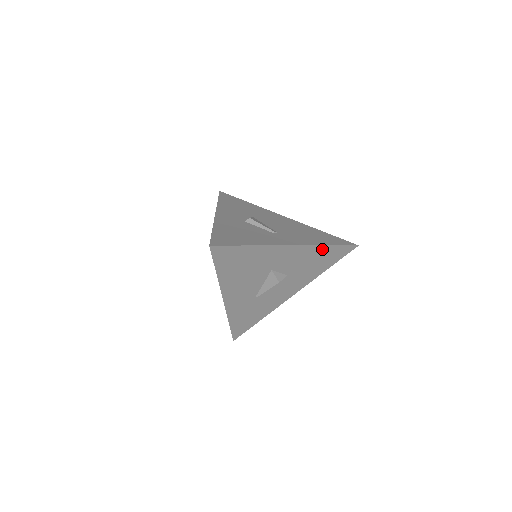
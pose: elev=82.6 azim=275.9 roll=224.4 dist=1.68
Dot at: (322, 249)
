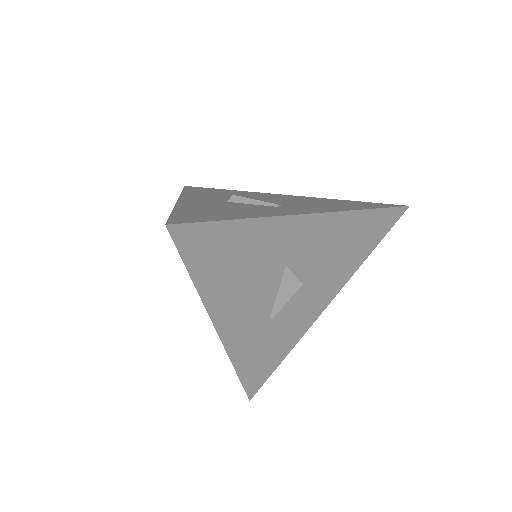
Dot at: (358, 217)
